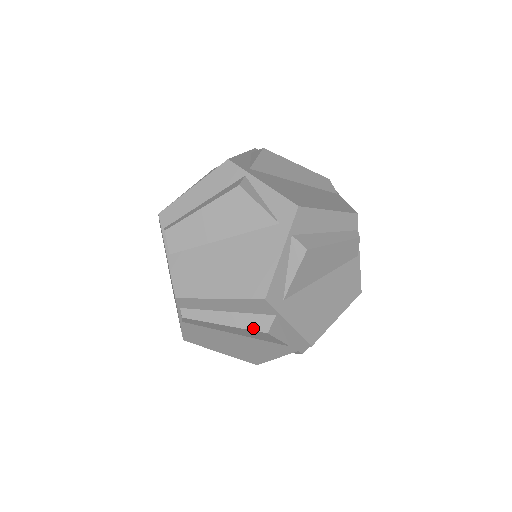
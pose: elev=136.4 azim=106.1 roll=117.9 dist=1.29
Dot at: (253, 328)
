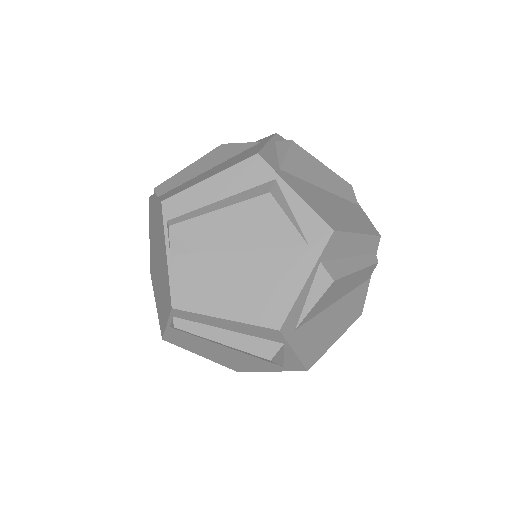
Dot at: (255, 352)
